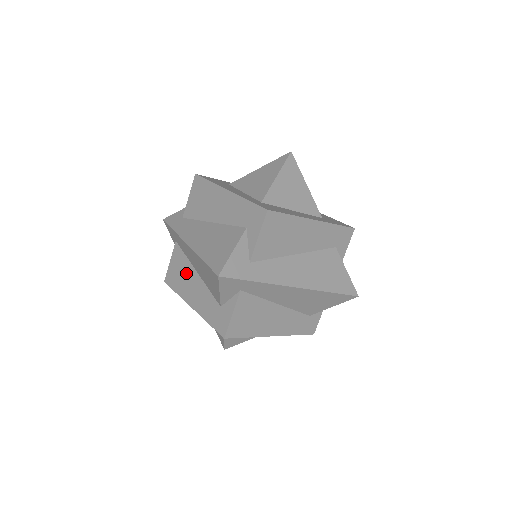
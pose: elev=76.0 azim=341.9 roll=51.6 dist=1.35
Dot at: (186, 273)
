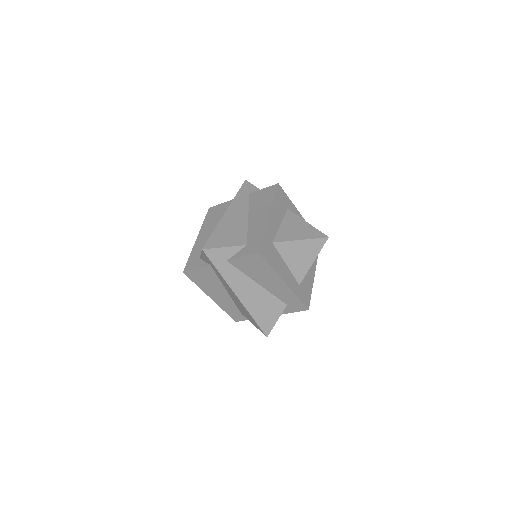
Dot at: (214, 285)
